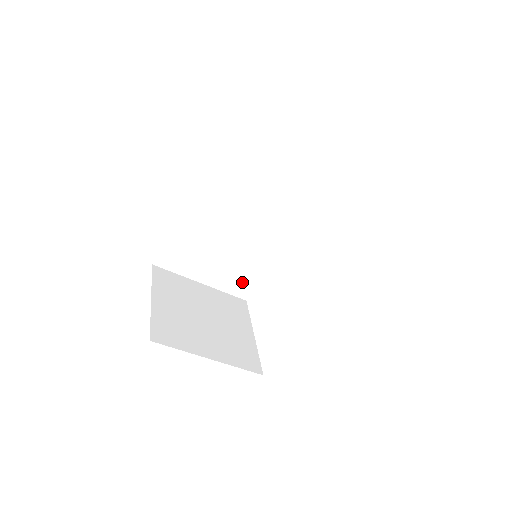
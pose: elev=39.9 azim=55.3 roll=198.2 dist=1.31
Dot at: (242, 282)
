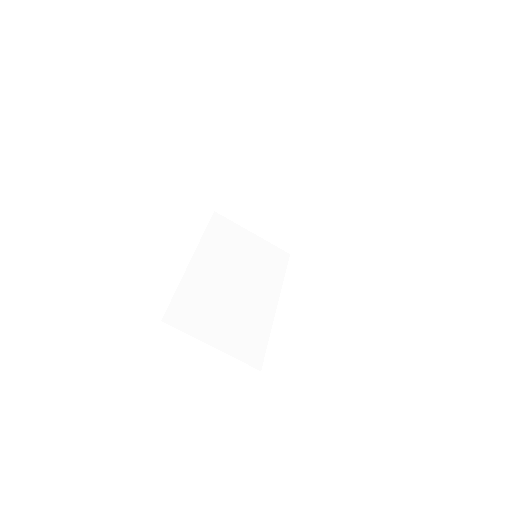
Dot at: (249, 346)
